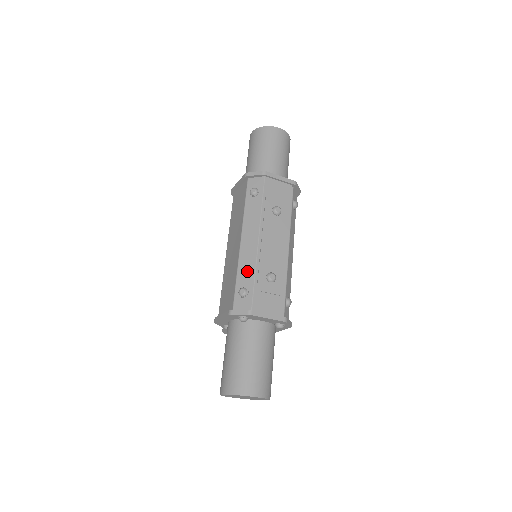
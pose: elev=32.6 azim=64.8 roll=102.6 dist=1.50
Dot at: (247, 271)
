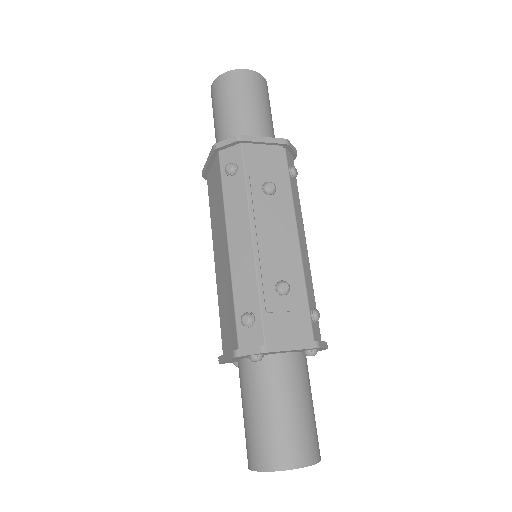
Dot at: (246, 287)
